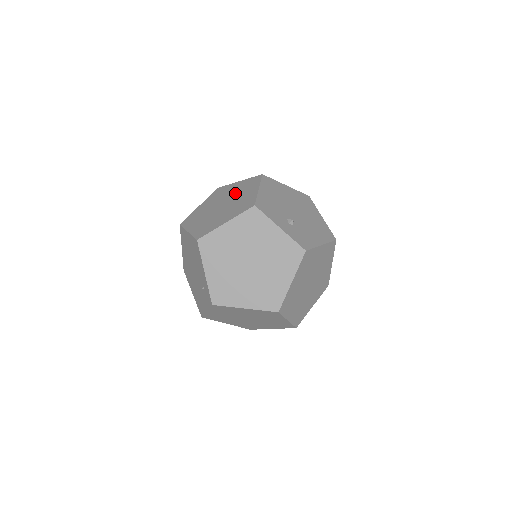
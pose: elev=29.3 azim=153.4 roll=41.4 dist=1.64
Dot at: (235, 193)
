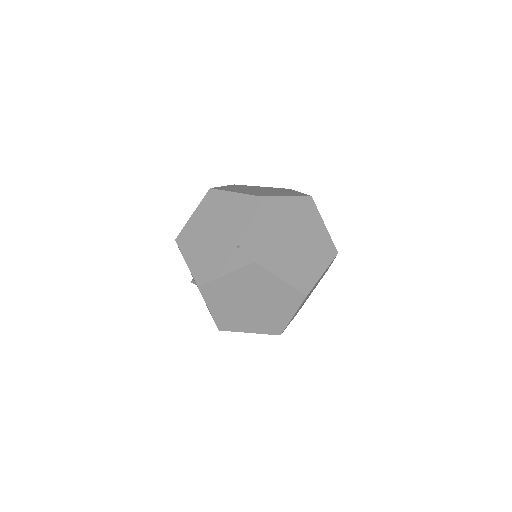
Dot at: (269, 189)
